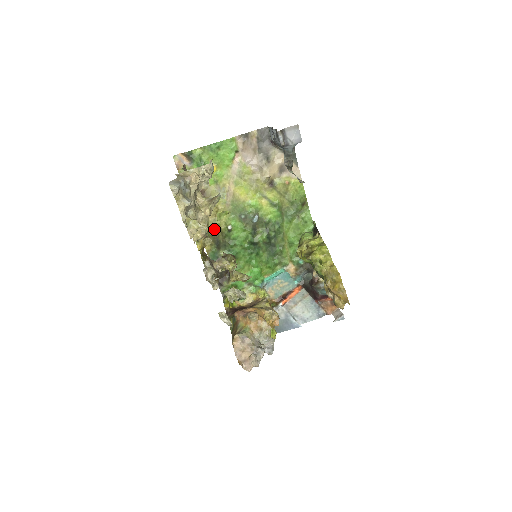
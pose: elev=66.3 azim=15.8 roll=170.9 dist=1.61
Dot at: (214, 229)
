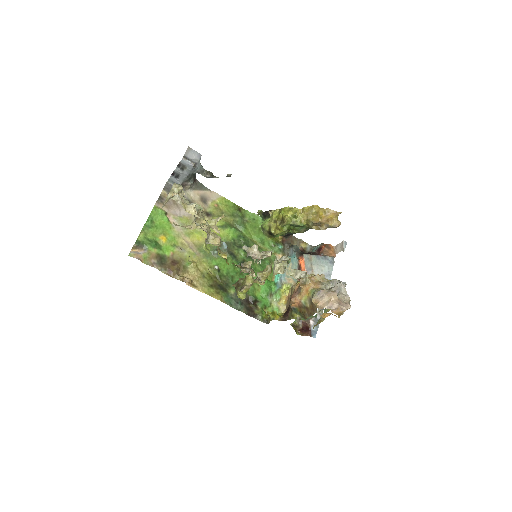
Dot at: (208, 280)
